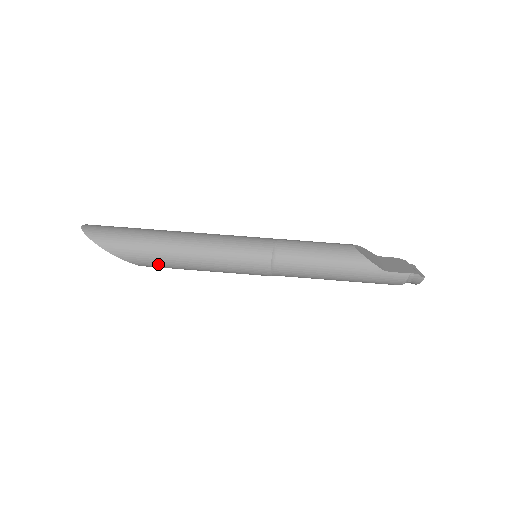
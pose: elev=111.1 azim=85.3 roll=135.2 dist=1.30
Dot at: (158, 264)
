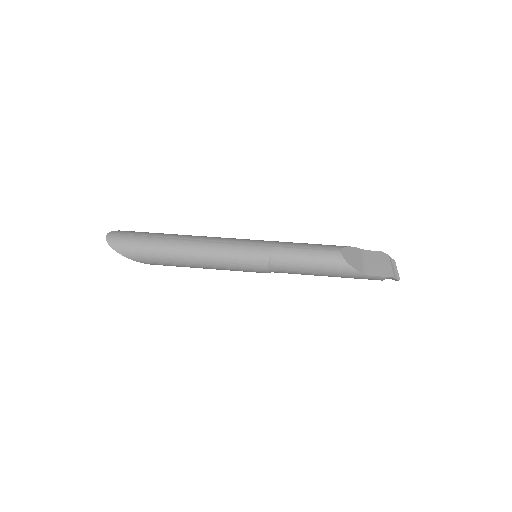
Dot at: occluded
